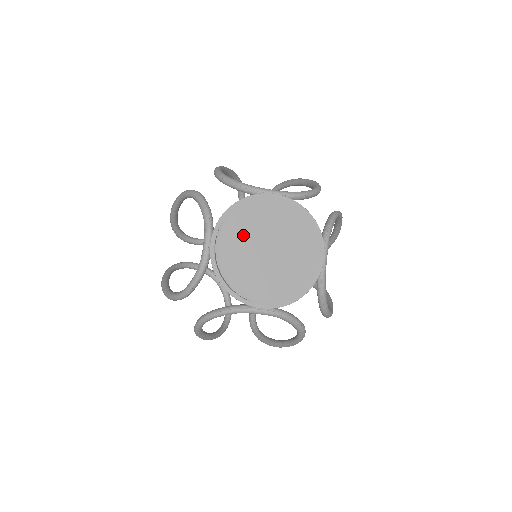
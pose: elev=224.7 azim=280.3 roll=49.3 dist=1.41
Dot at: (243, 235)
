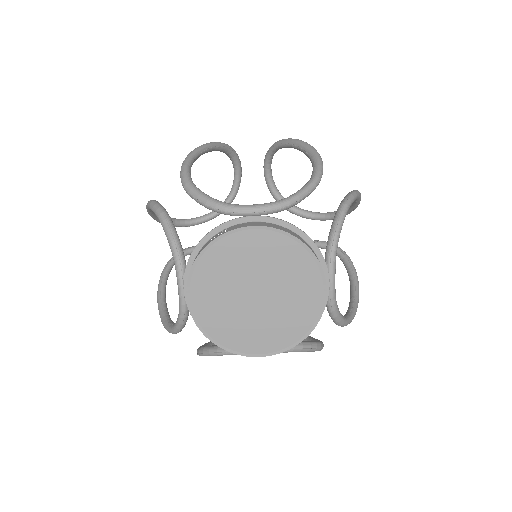
Dot at: (219, 283)
